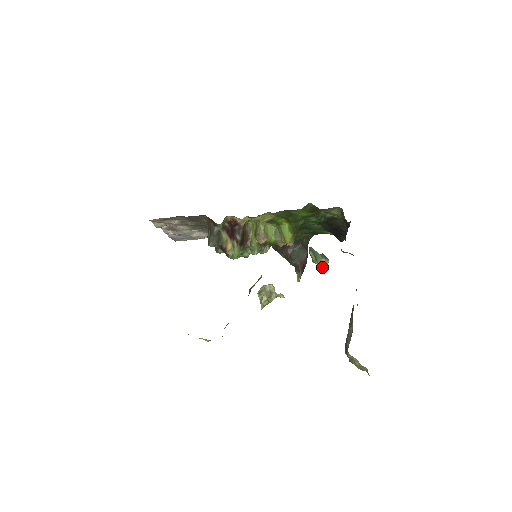
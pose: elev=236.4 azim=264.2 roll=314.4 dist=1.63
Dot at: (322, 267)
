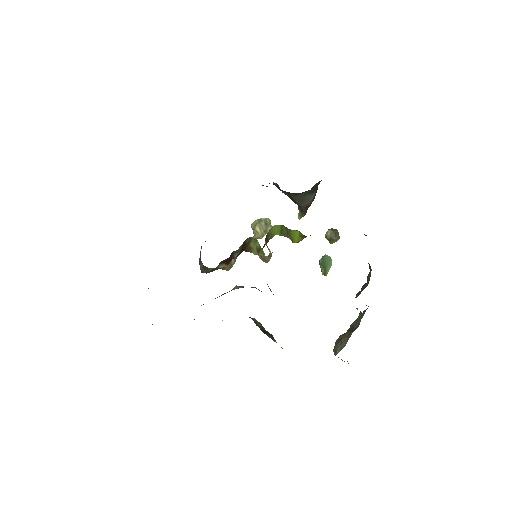
Dot at: (330, 243)
